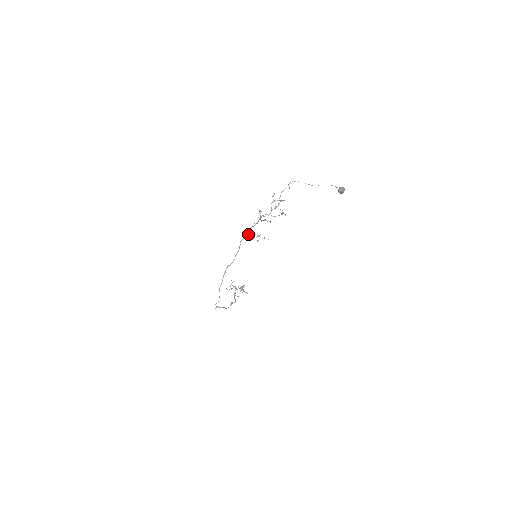
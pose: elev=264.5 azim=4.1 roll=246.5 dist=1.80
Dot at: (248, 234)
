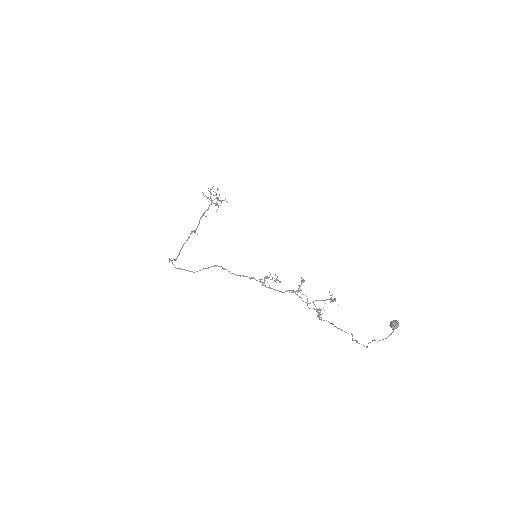
Dot at: occluded
